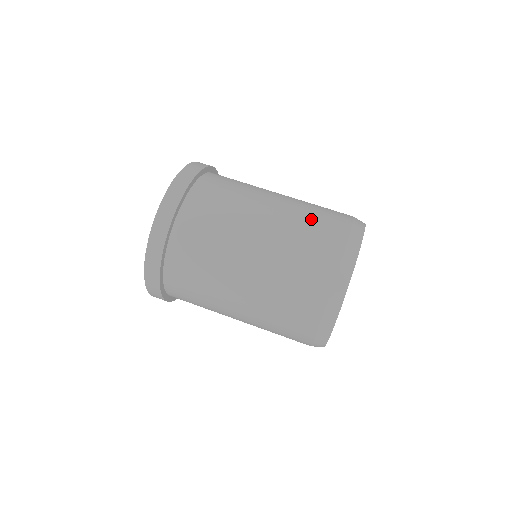
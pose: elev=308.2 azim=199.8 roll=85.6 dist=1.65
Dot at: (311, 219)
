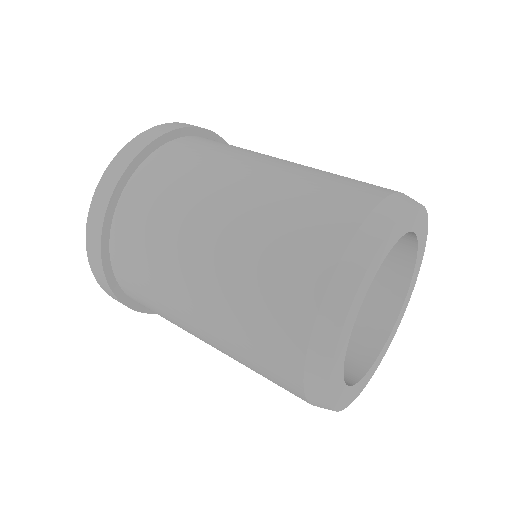
Dot at: (316, 185)
